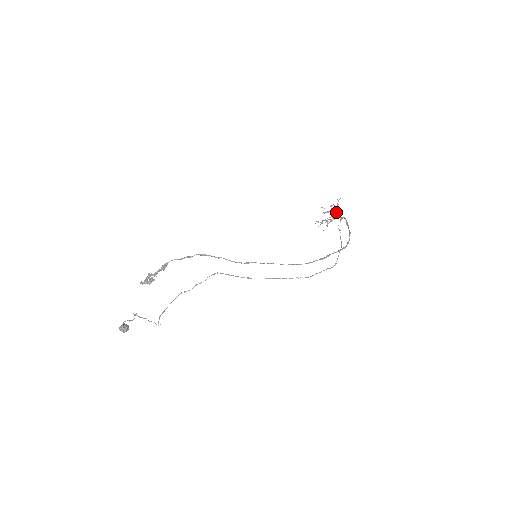
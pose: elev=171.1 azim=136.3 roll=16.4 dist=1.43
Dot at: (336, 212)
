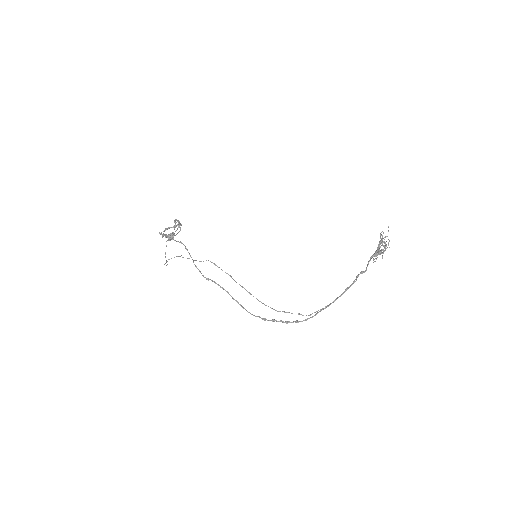
Dot at: (370, 257)
